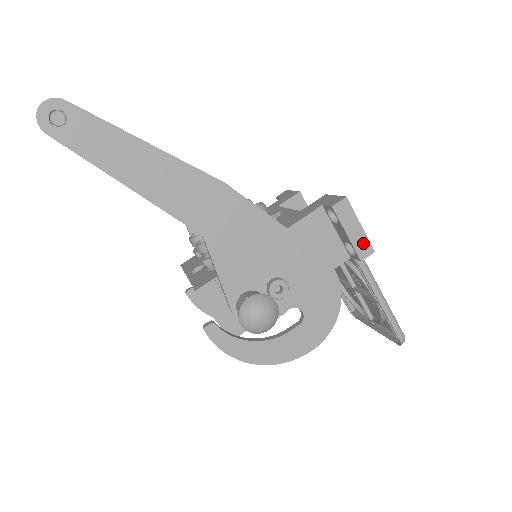
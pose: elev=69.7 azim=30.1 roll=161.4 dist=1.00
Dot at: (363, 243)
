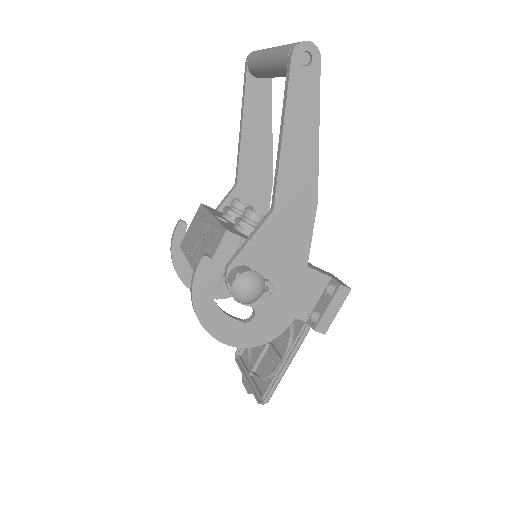
Dot at: (327, 322)
